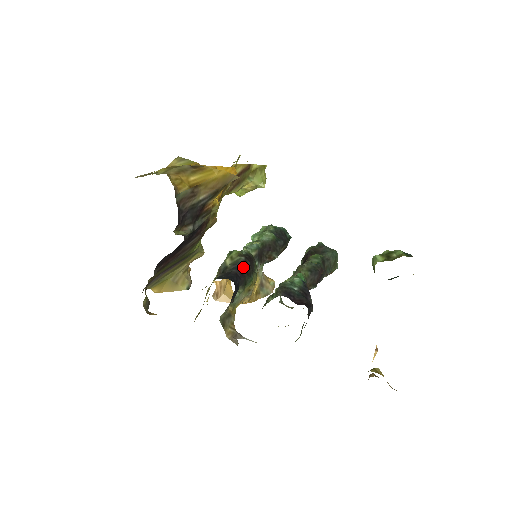
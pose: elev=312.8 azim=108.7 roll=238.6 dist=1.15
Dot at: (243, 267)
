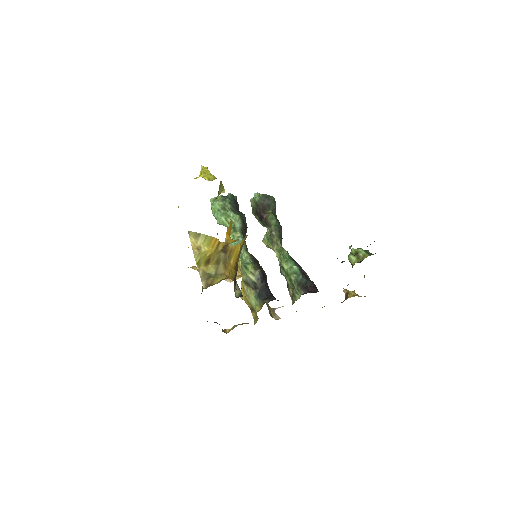
Dot at: (263, 277)
